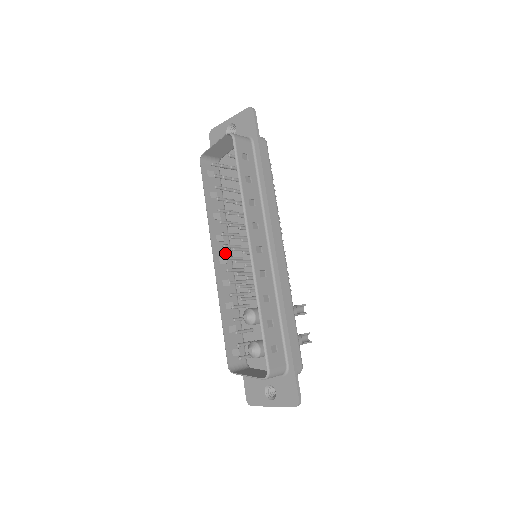
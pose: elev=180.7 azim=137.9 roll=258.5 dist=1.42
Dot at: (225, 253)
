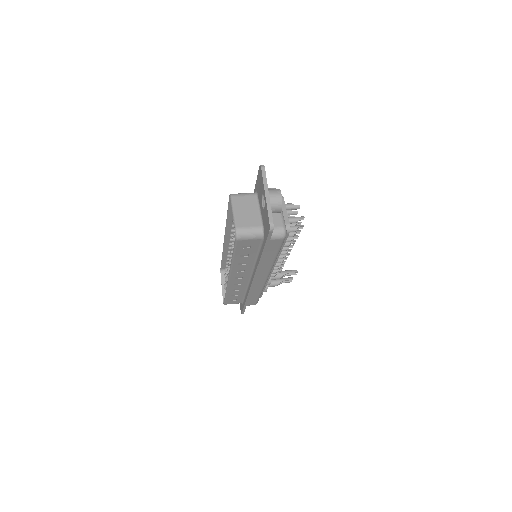
Dot at: occluded
